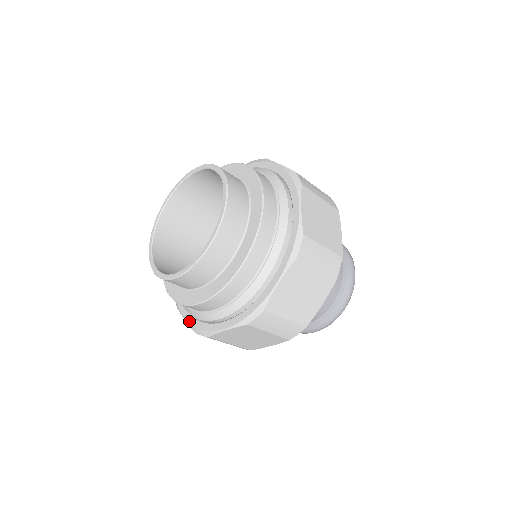
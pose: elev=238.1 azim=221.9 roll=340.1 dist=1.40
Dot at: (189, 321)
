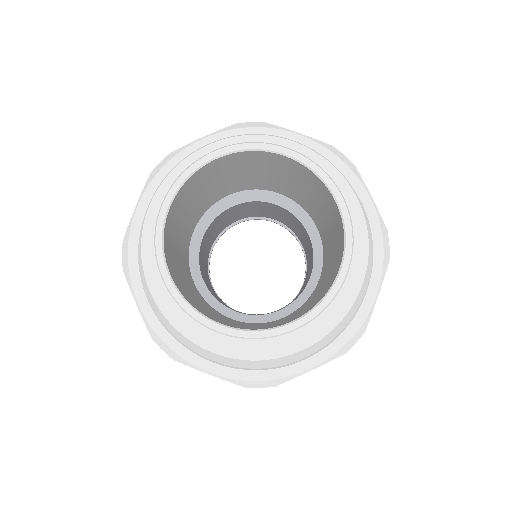
Dot at: (147, 317)
